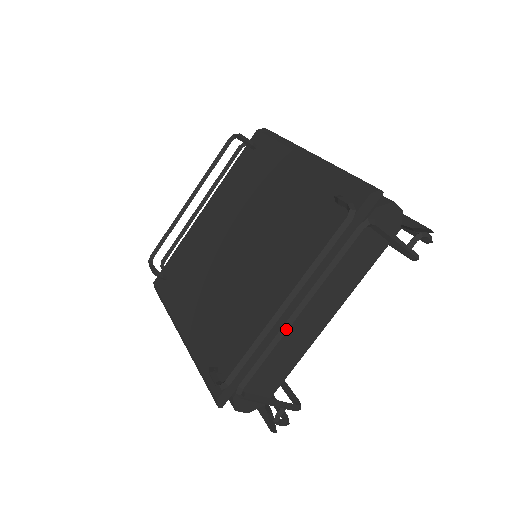
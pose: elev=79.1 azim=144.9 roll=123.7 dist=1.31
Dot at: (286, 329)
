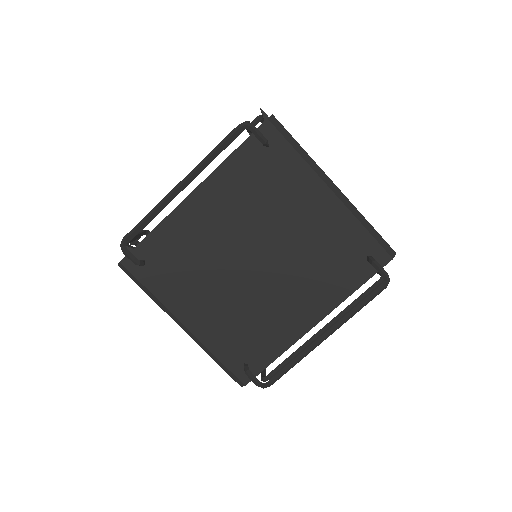
Dot at: occluded
